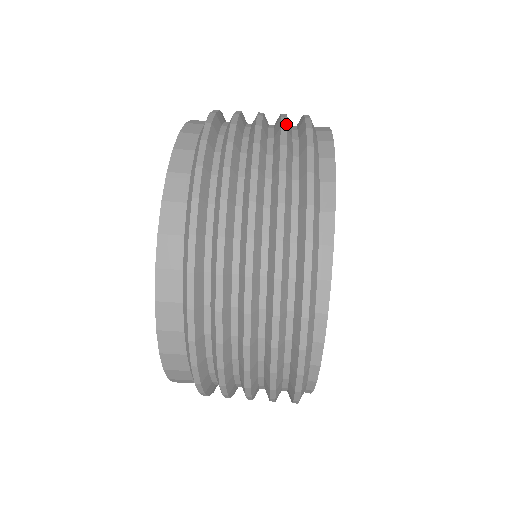
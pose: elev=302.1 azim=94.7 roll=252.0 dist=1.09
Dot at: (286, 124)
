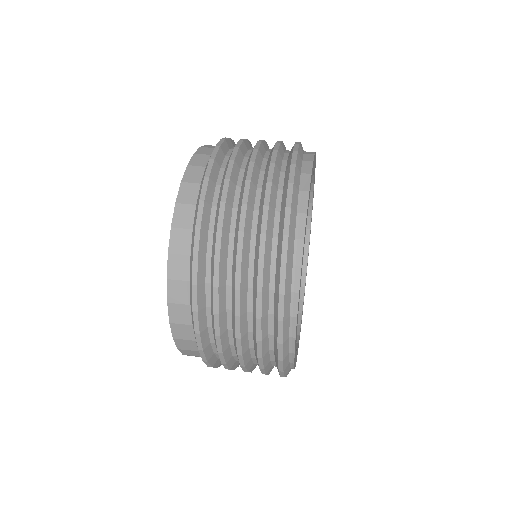
Dot at: occluded
